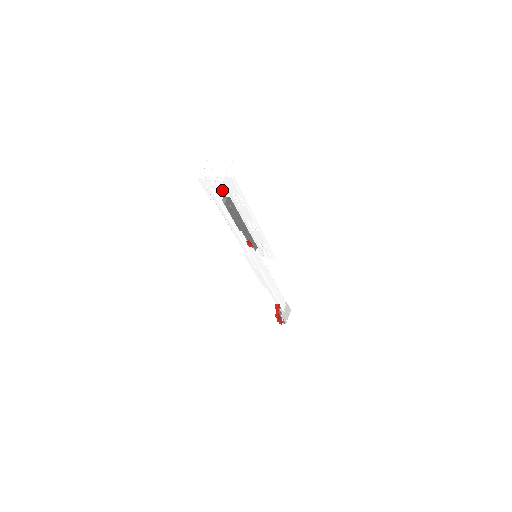
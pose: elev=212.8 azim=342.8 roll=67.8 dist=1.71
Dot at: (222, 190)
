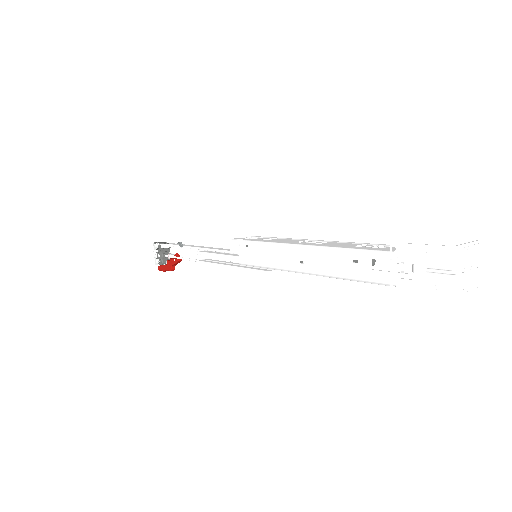
Dot at: (380, 253)
